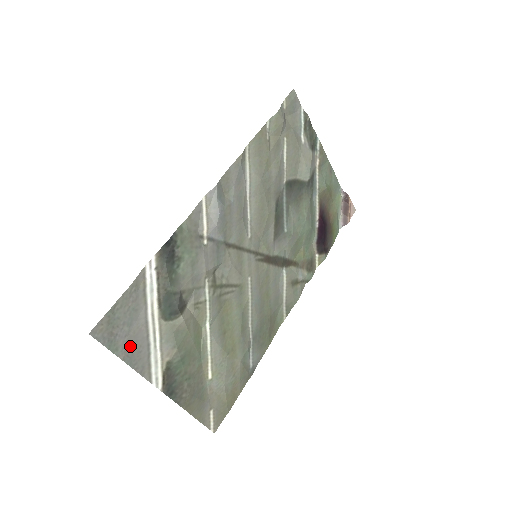
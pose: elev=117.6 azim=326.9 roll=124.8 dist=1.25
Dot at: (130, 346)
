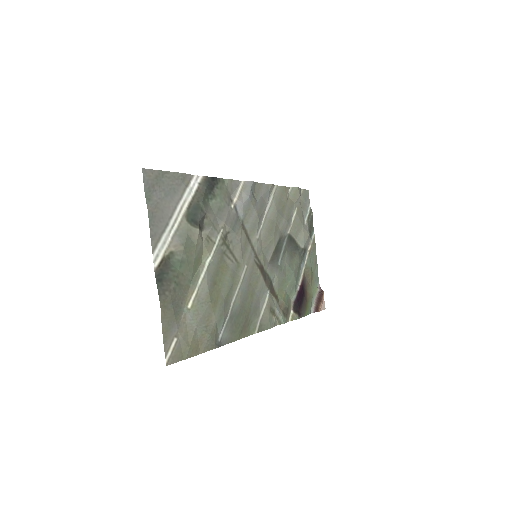
Dot at: (157, 209)
